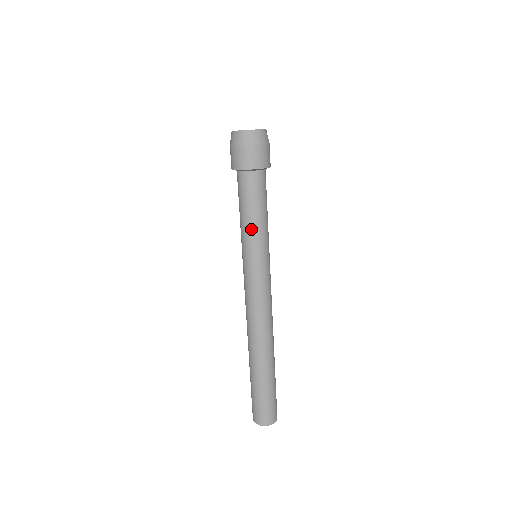
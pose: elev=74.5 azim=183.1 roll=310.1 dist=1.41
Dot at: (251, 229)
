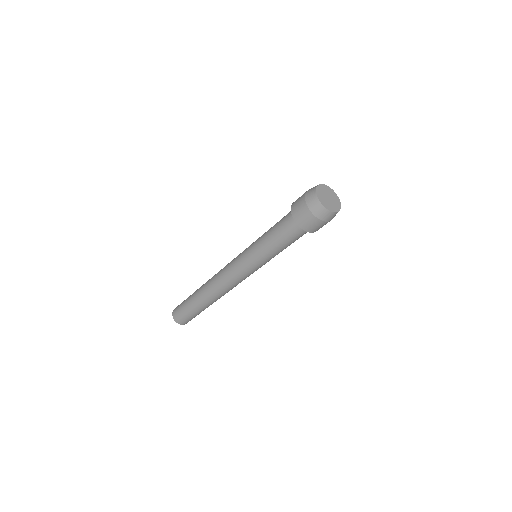
Dot at: (263, 245)
